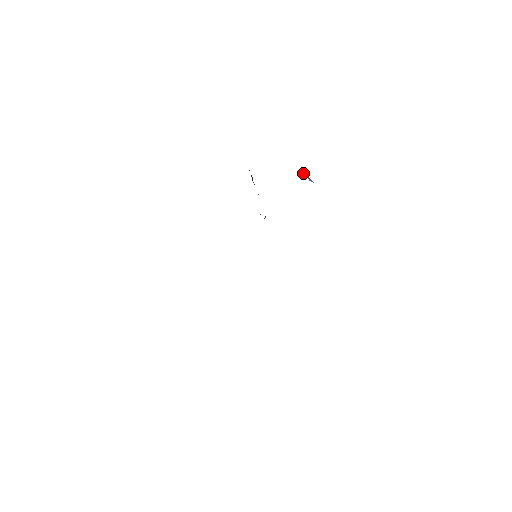
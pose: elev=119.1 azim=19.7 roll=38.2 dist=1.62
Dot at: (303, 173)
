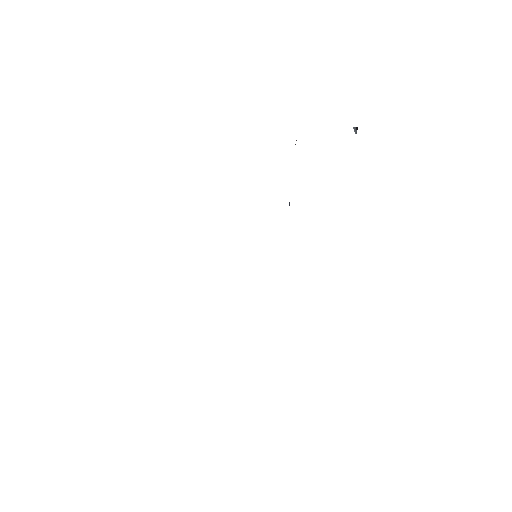
Dot at: occluded
